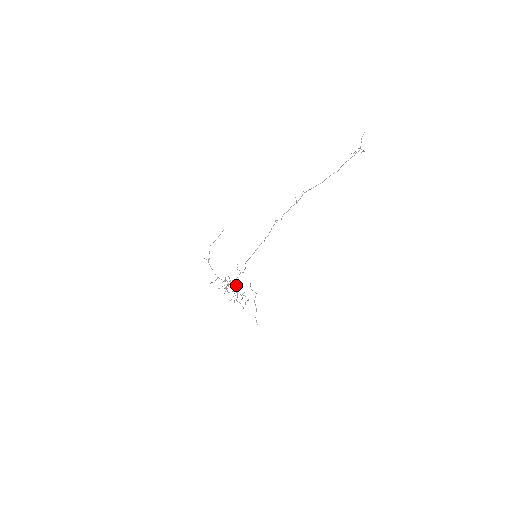
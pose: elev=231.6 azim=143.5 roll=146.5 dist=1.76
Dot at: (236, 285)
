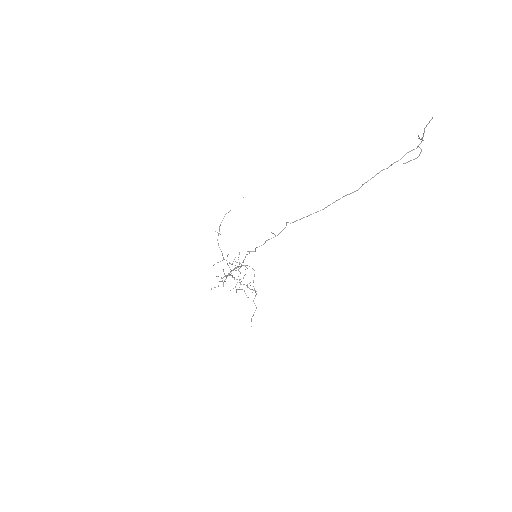
Dot at: (238, 276)
